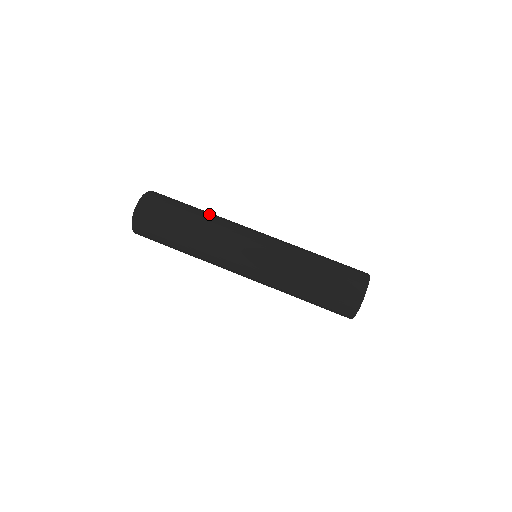
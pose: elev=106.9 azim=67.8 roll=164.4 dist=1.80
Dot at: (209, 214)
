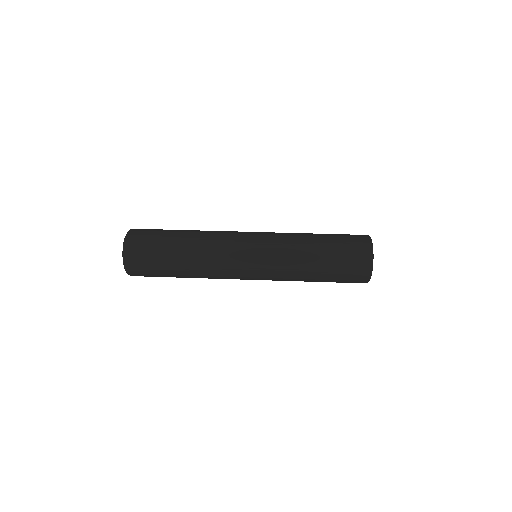
Dot at: occluded
